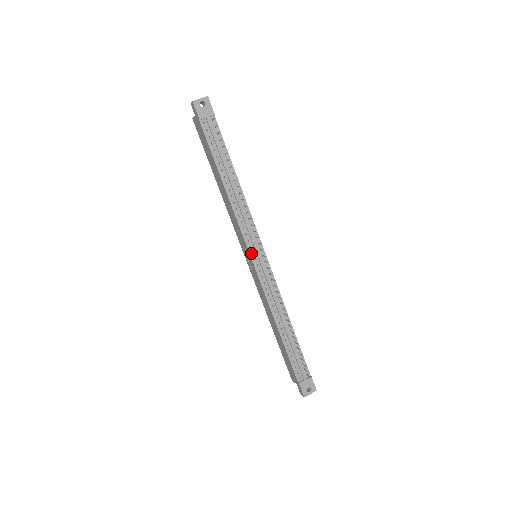
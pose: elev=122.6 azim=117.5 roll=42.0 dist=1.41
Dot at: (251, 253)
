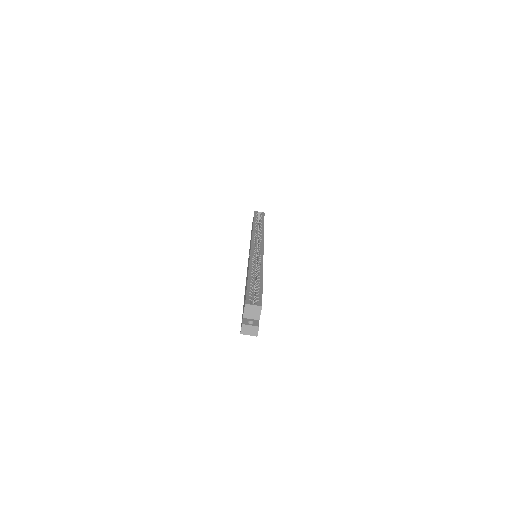
Dot at: occluded
